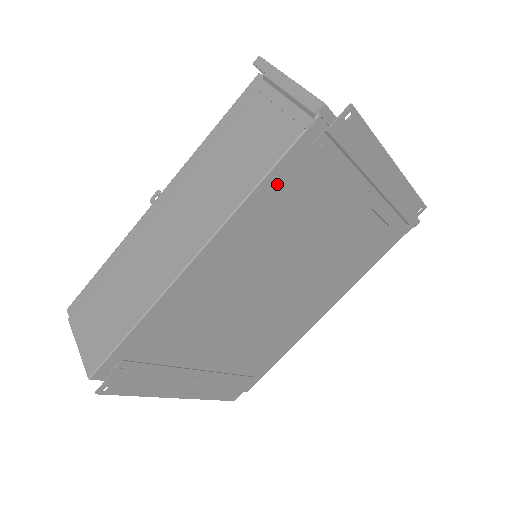
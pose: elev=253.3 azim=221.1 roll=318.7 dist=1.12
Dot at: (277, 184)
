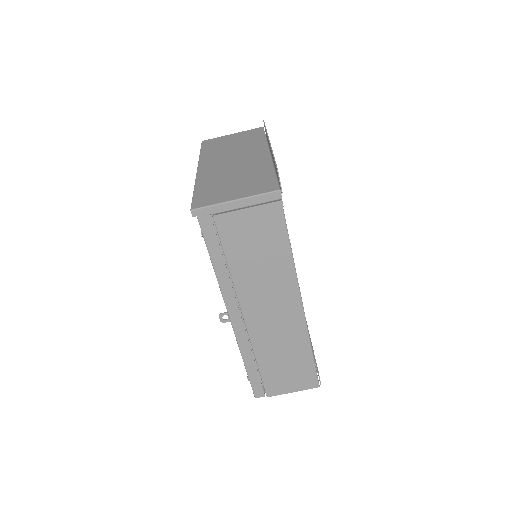
Dot at: occluded
